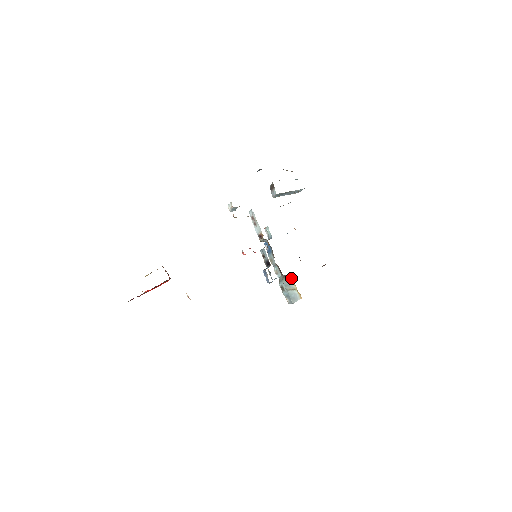
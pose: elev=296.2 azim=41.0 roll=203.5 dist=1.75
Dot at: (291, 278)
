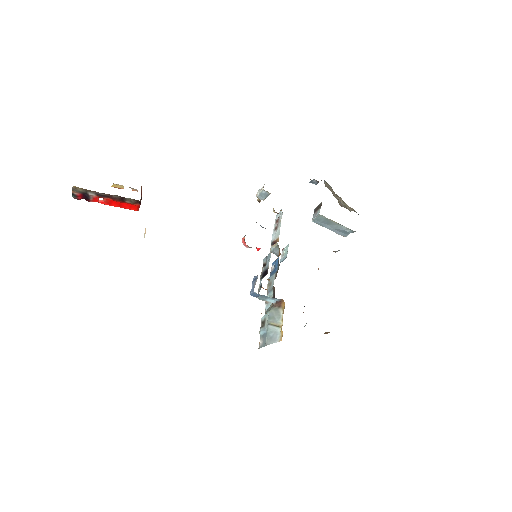
Dot at: (283, 308)
